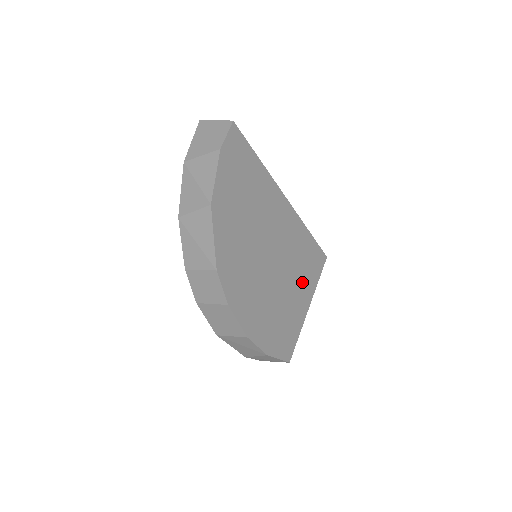
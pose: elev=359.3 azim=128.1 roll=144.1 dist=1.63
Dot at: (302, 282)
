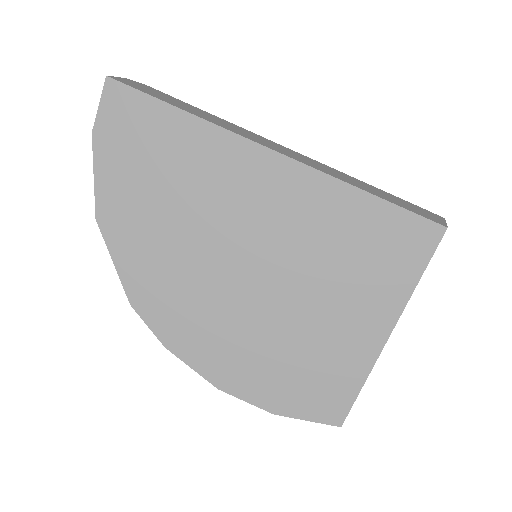
Dot at: (357, 291)
